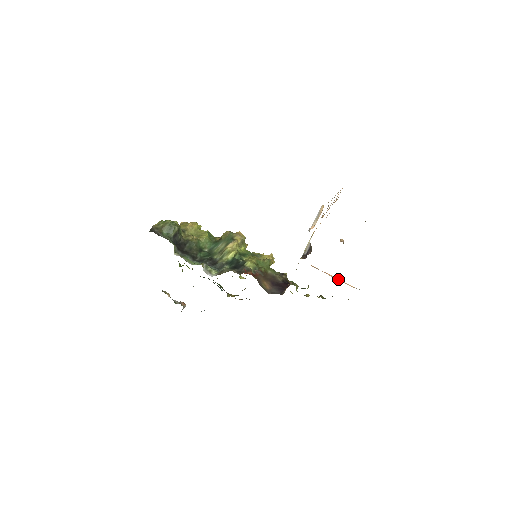
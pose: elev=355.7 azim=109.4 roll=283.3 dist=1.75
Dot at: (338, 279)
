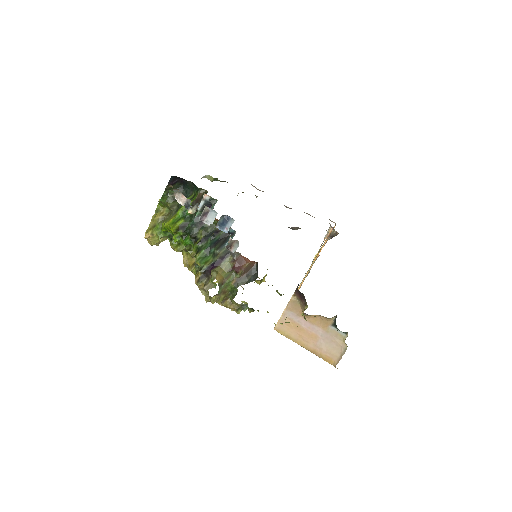
Dot at: (313, 350)
